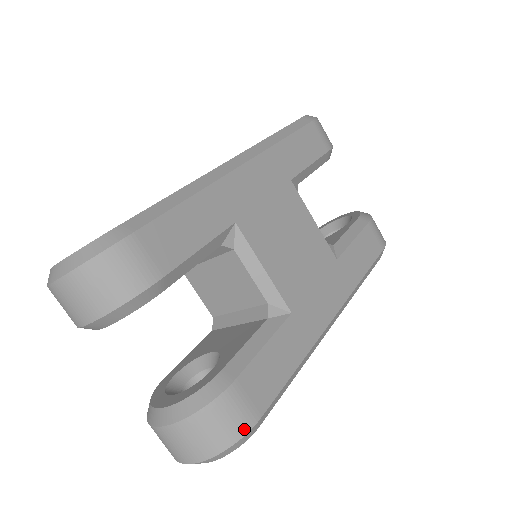
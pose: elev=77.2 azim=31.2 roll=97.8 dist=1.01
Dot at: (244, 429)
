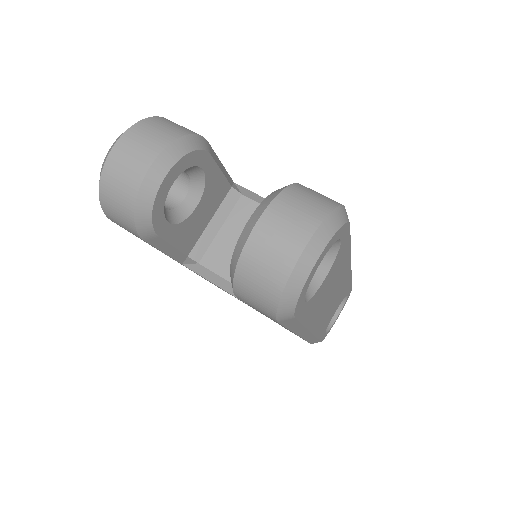
Dot at: (337, 202)
